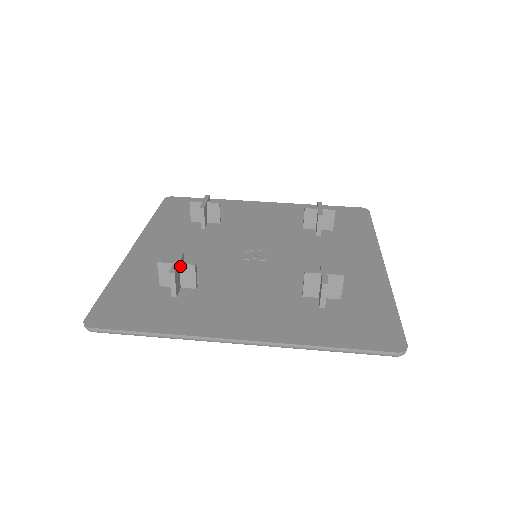
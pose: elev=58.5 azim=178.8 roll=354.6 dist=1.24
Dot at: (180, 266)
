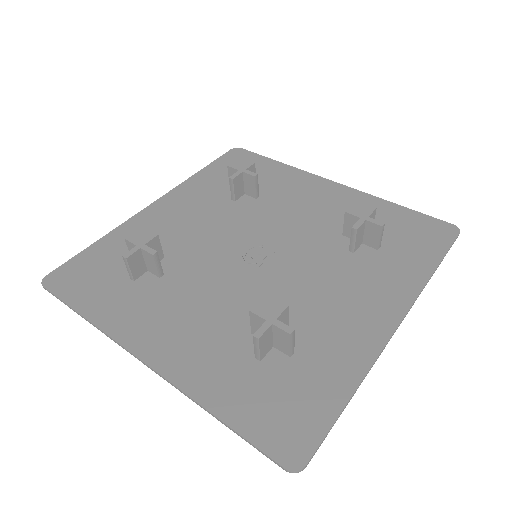
Dot at: (277, 320)
